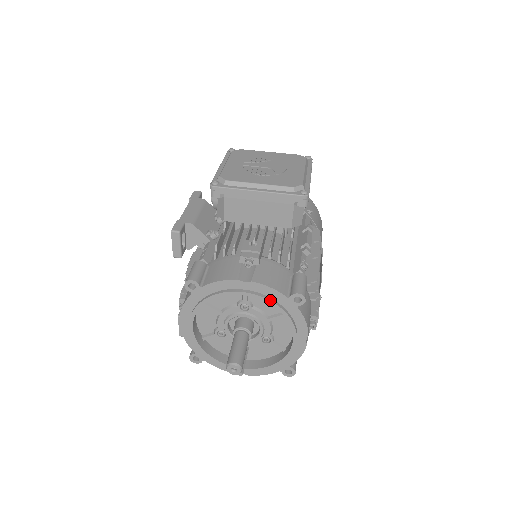
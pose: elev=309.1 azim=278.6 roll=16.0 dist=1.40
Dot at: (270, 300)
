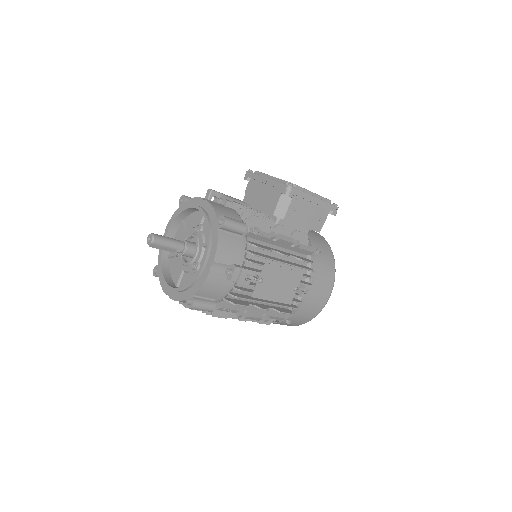
Dot at: (207, 216)
